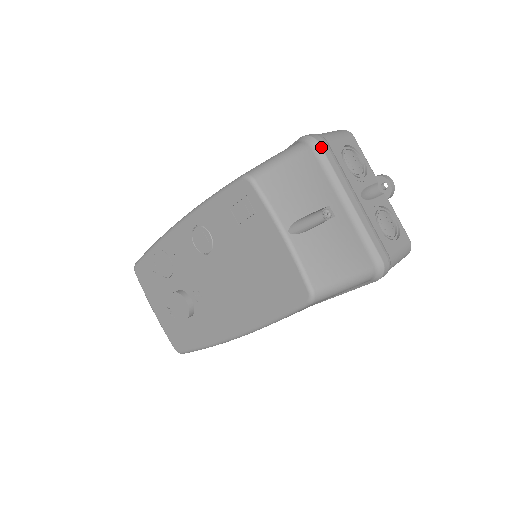
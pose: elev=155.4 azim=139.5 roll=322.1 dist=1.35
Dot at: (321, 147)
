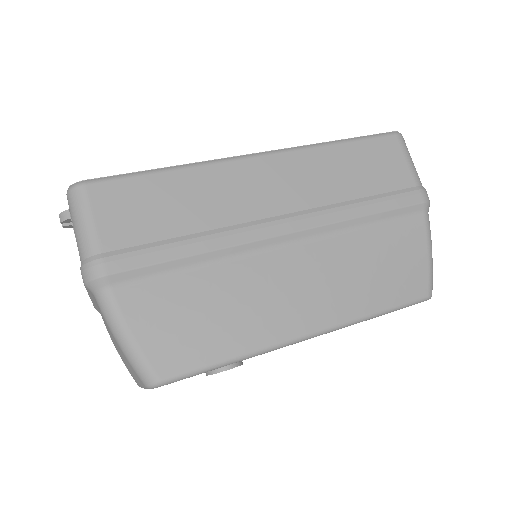
Dot at: occluded
